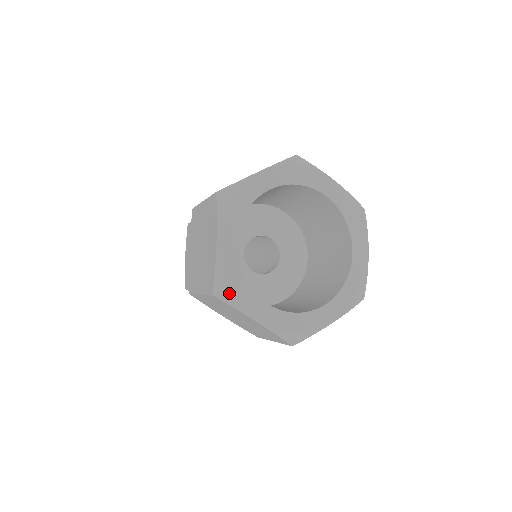
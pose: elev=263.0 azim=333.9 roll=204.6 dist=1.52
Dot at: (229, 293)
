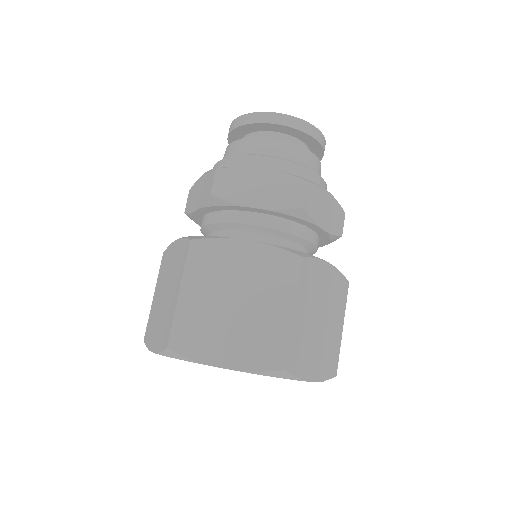
Dot at: occluded
